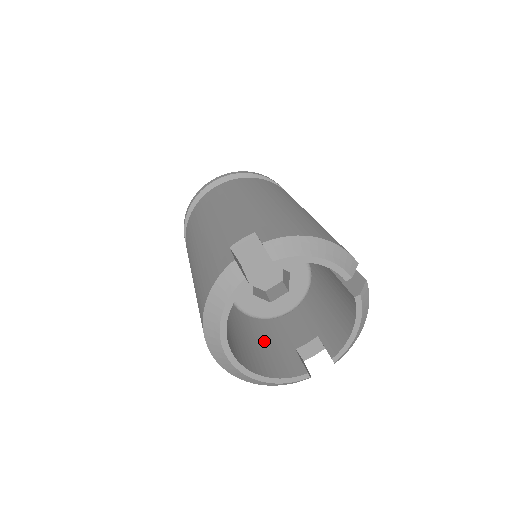
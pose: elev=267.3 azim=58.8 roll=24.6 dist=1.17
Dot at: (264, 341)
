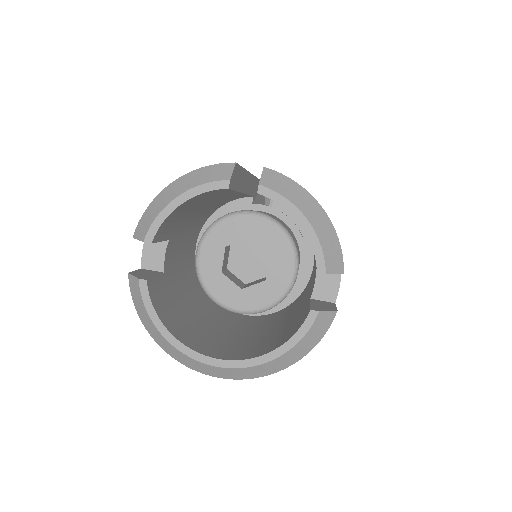
Dot at: (289, 320)
